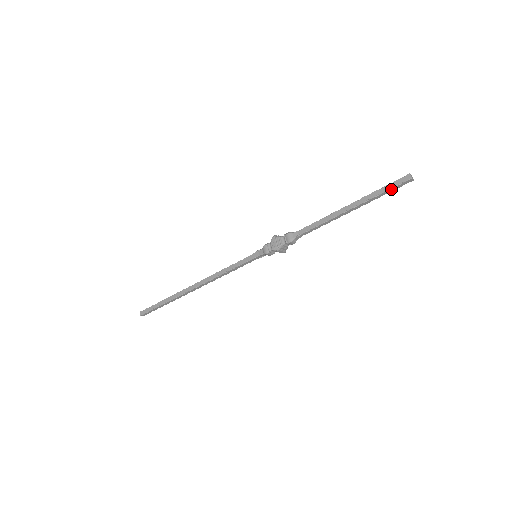
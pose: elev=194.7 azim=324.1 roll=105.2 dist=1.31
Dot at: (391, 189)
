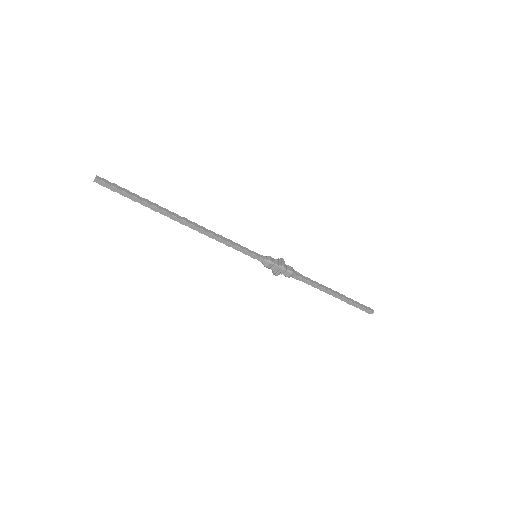
Dot at: (359, 308)
